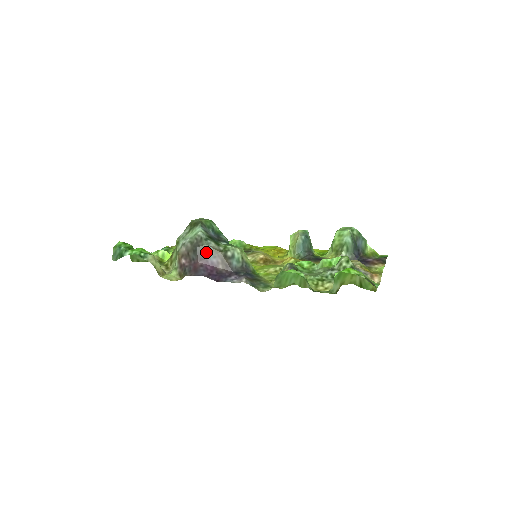
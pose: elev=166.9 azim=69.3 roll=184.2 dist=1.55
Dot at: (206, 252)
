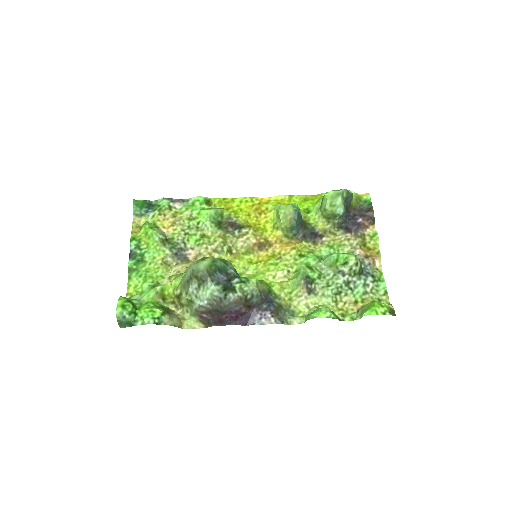
Dot at: (229, 307)
